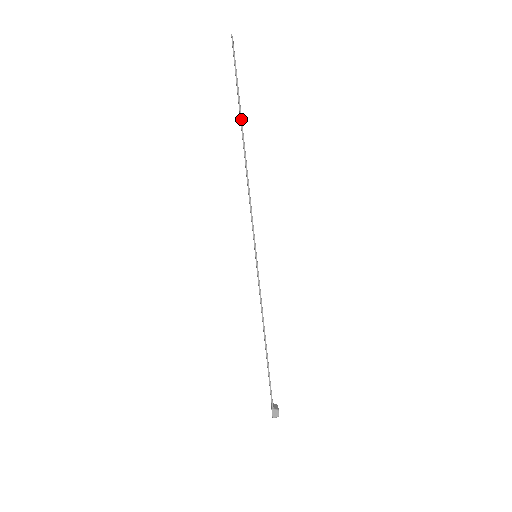
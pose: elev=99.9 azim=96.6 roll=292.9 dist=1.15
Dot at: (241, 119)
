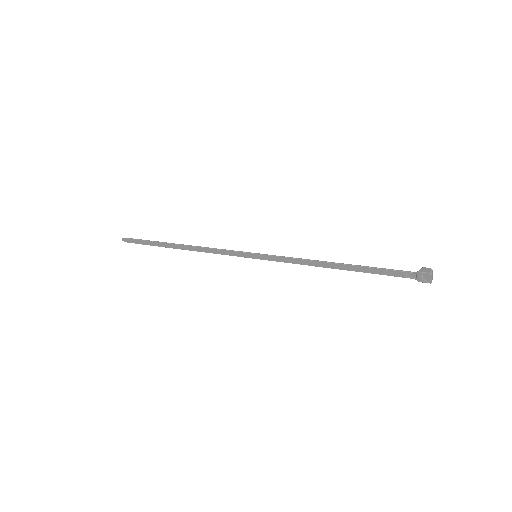
Dot at: (163, 242)
